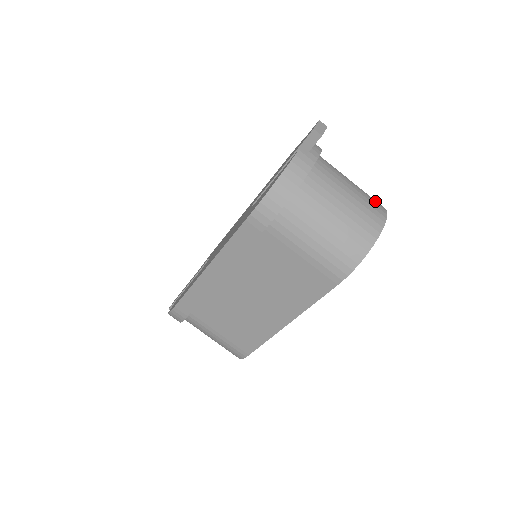
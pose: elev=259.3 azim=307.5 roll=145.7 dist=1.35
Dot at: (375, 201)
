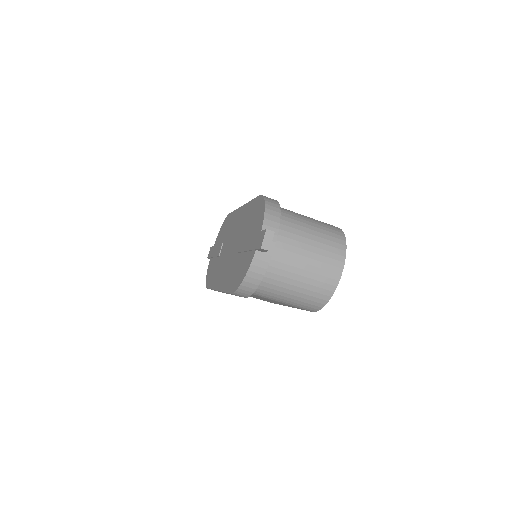
Dot at: (334, 250)
